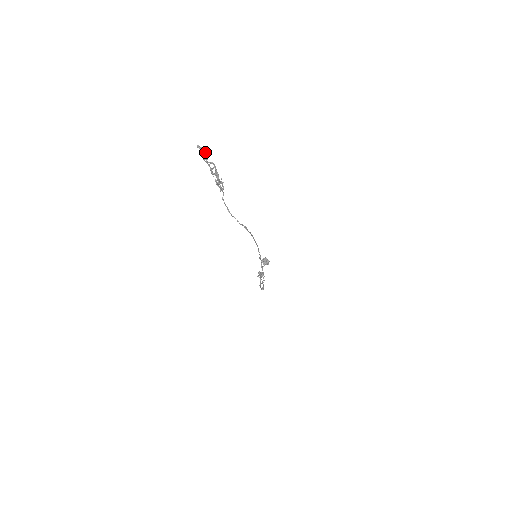
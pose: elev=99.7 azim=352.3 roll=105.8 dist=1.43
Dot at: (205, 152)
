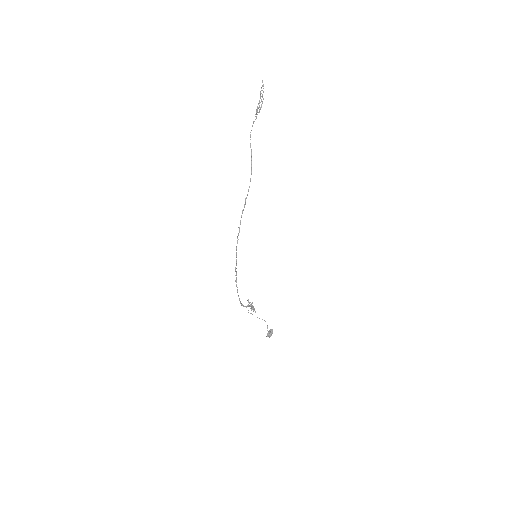
Dot at: occluded
